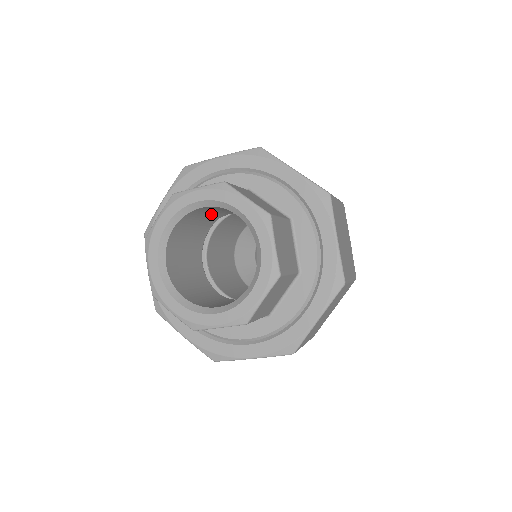
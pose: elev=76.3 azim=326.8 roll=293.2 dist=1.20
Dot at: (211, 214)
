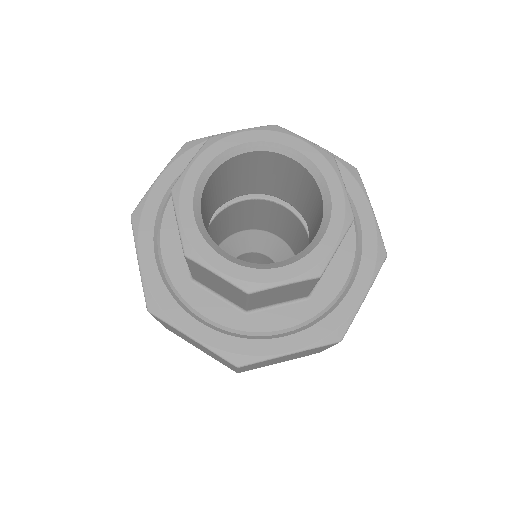
Dot at: (207, 208)
